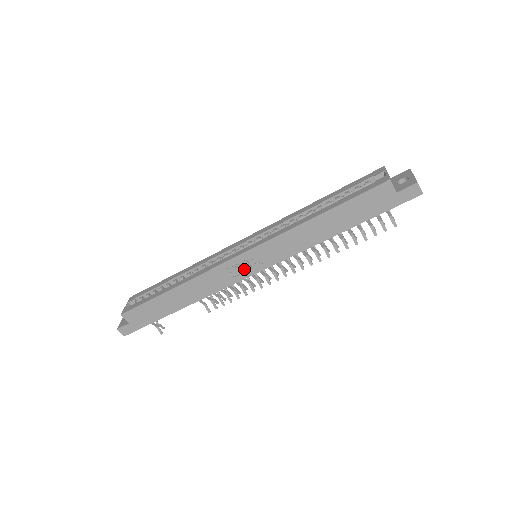
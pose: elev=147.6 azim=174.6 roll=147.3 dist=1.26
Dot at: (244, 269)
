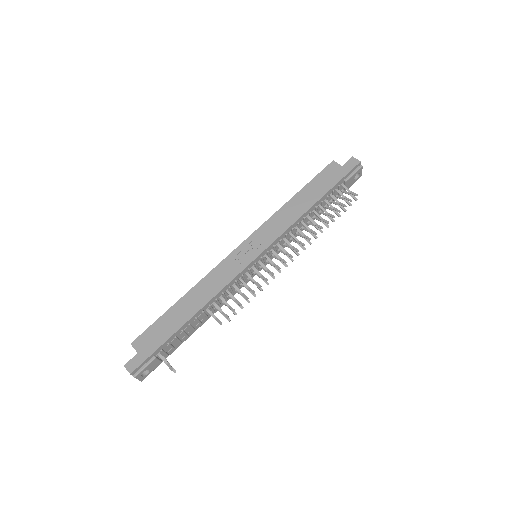
Dot at: (246, 257)
